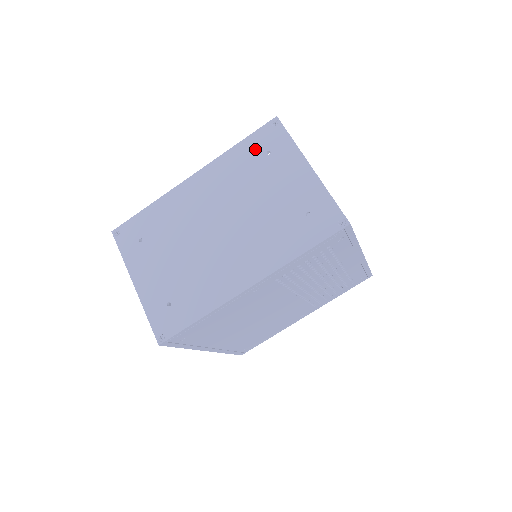
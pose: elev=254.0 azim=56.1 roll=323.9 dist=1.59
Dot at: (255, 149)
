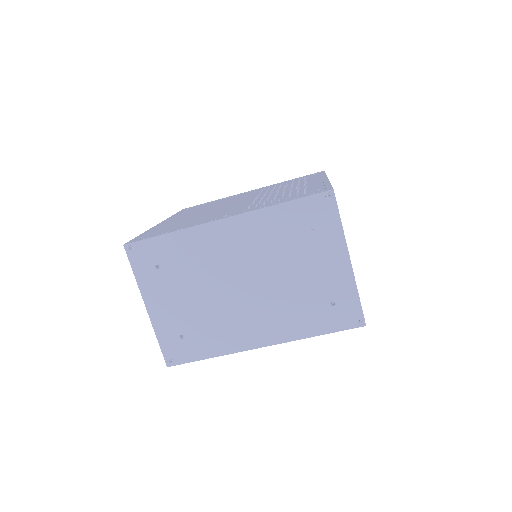
Dot at: (300, 218)
